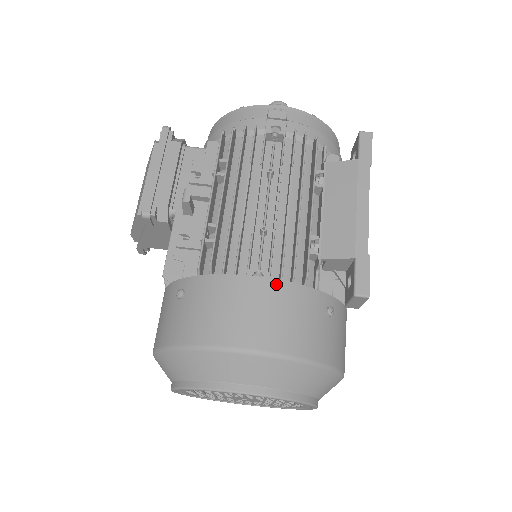
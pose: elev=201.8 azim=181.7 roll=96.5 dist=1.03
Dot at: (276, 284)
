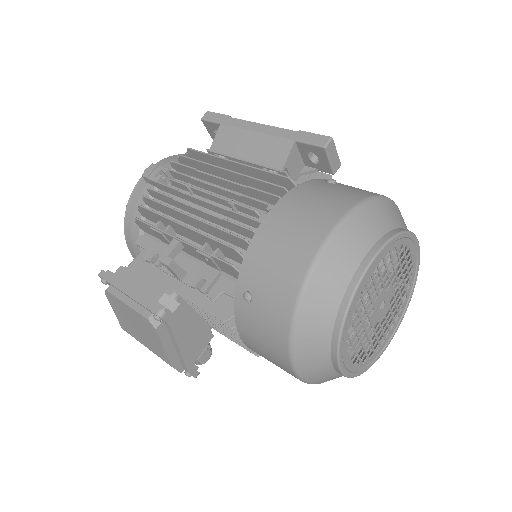
Dot at: (283, 202)
